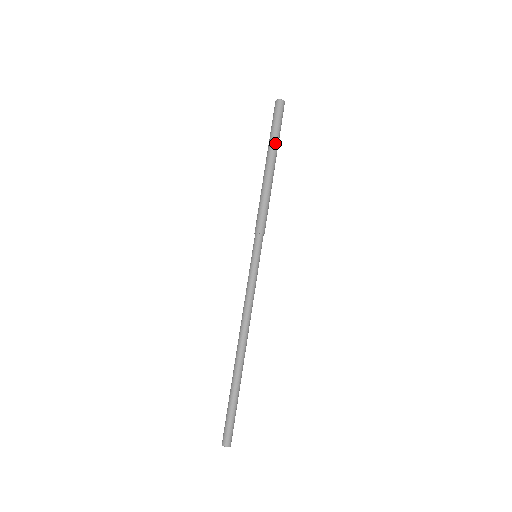
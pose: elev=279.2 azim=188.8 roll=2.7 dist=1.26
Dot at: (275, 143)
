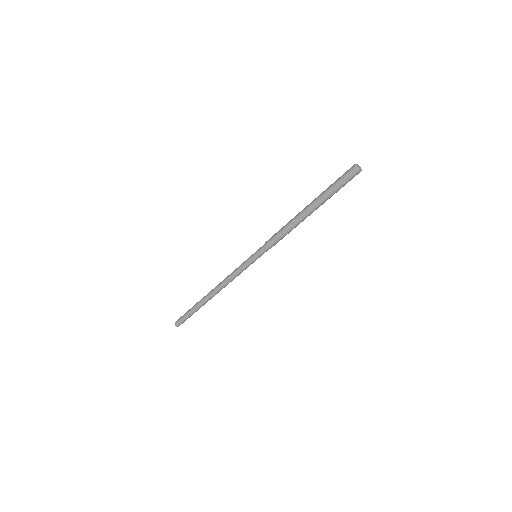
Dot at: occluded
